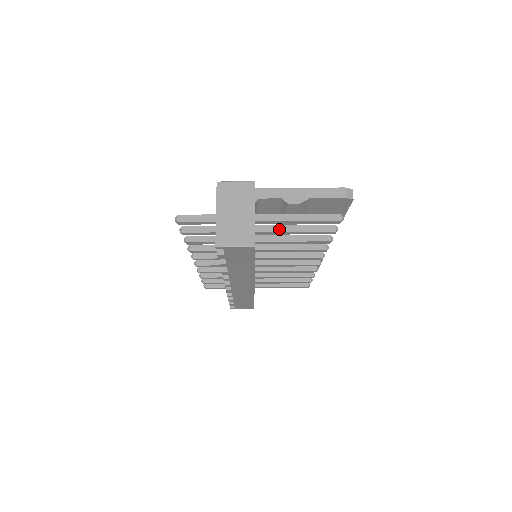
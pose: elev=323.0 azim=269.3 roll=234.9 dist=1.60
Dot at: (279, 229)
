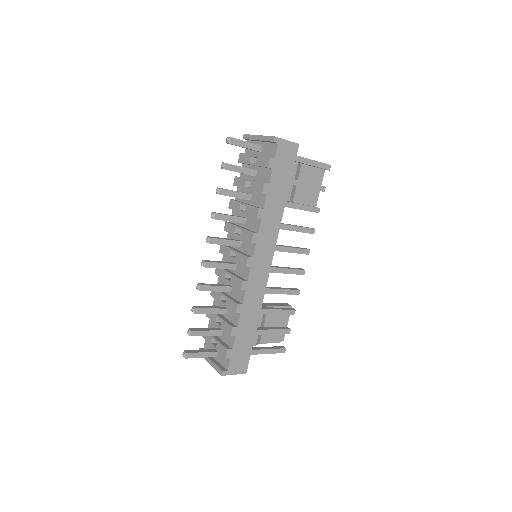
Dot at: occluded
